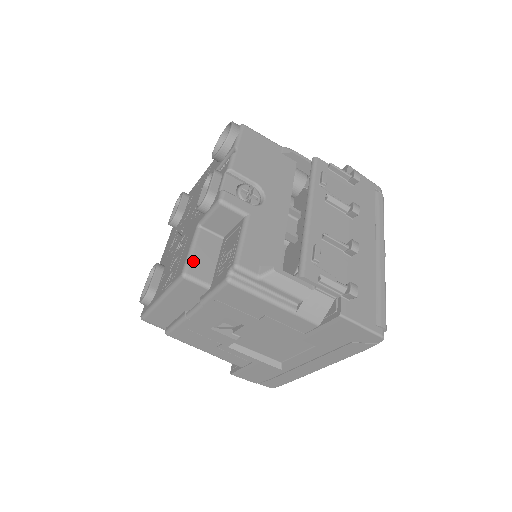
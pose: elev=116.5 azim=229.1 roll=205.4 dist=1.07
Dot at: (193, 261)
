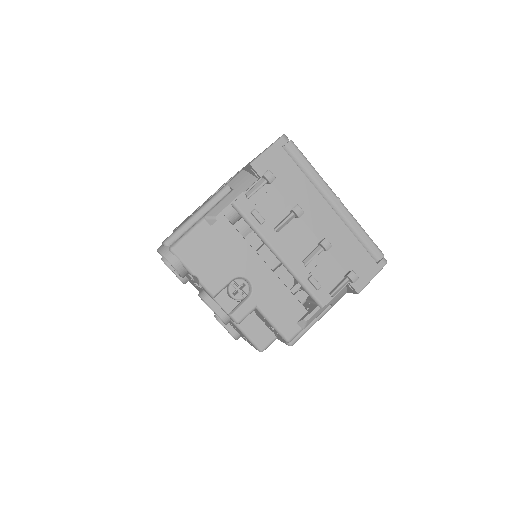
Dot at: (255, 341)
